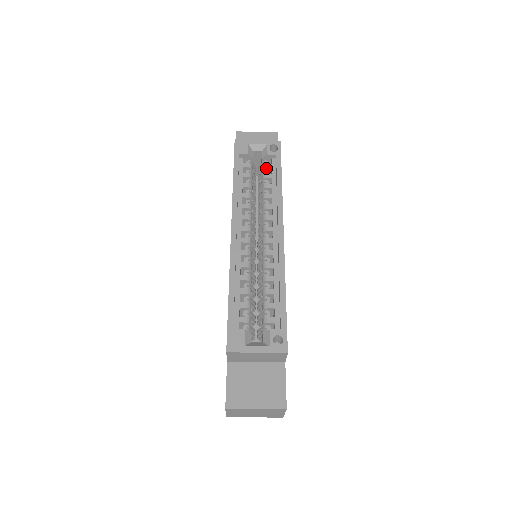
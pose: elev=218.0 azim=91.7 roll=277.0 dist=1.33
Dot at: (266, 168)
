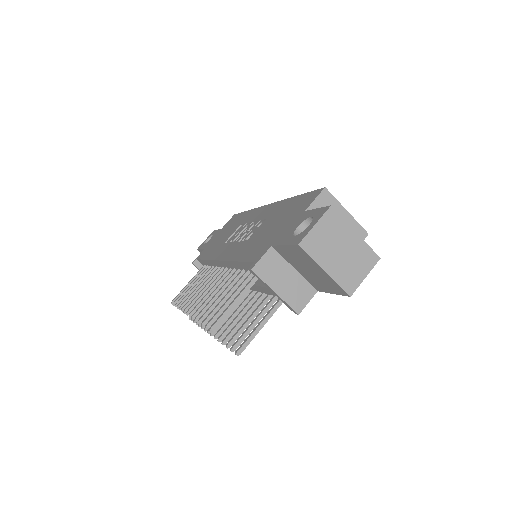
Dot at: occluded
